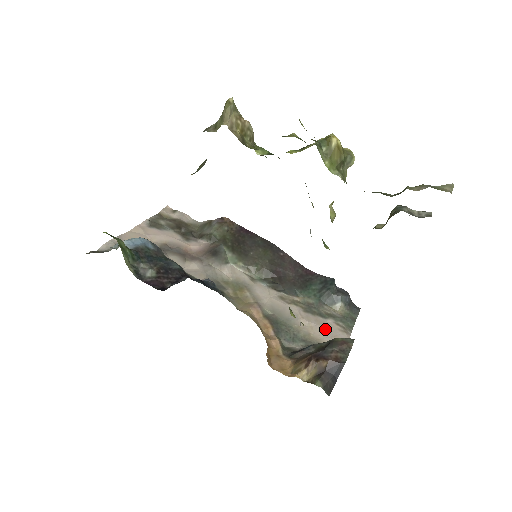
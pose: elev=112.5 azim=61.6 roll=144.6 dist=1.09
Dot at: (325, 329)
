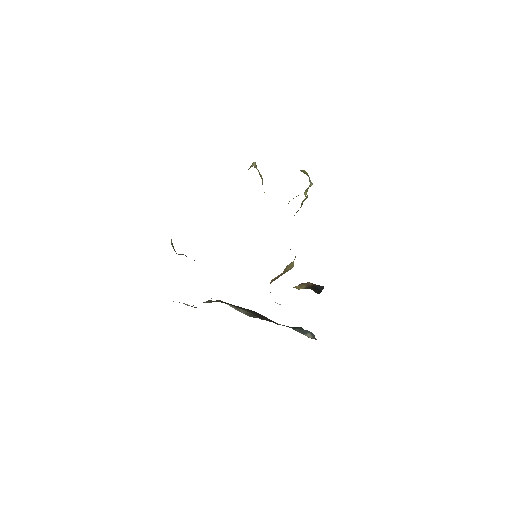
Dot at: occluded
